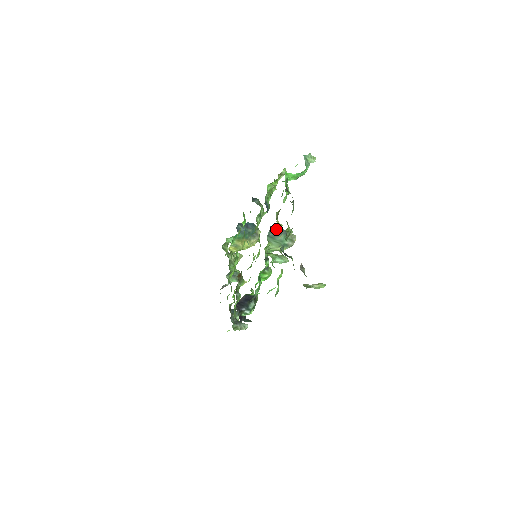
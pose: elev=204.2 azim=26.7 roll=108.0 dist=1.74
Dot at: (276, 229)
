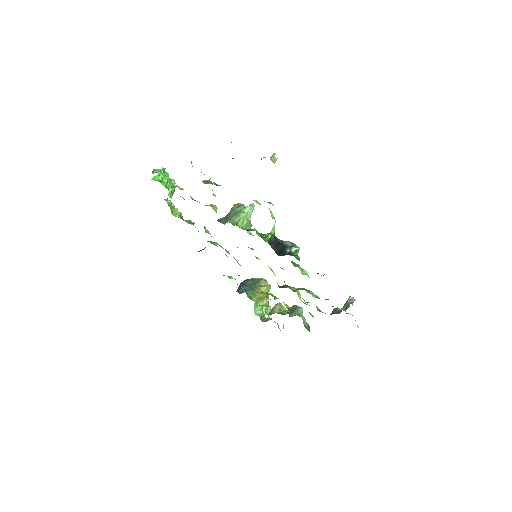
Dot at: (216, 211)
